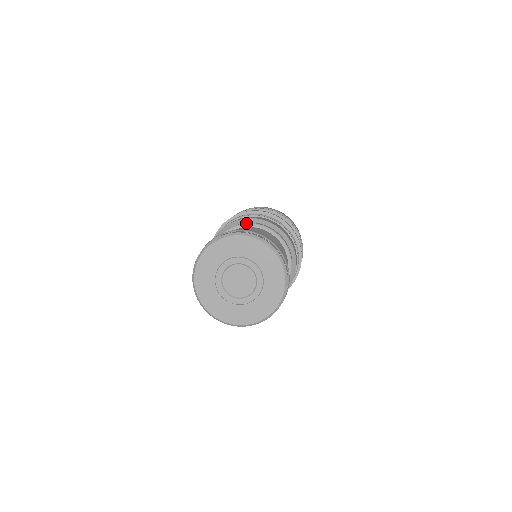
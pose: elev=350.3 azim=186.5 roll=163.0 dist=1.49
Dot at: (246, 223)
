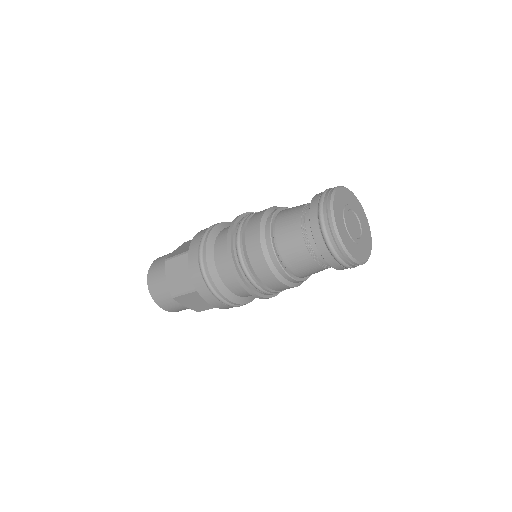
Dot at: occluded
